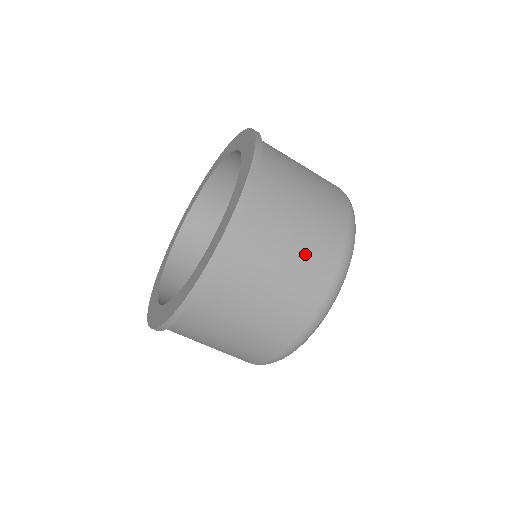
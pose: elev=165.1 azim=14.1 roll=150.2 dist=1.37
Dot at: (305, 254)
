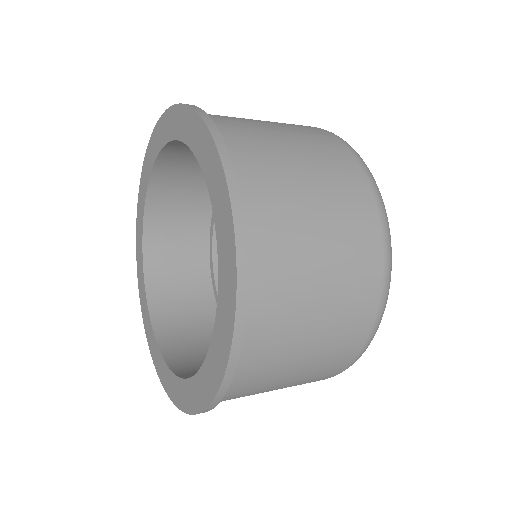
Dot at: (325, 348)
